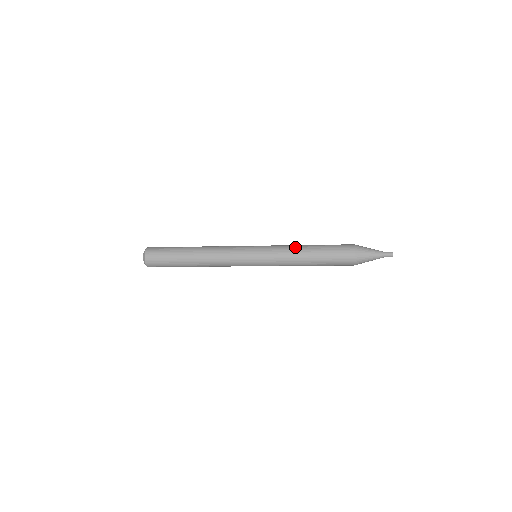
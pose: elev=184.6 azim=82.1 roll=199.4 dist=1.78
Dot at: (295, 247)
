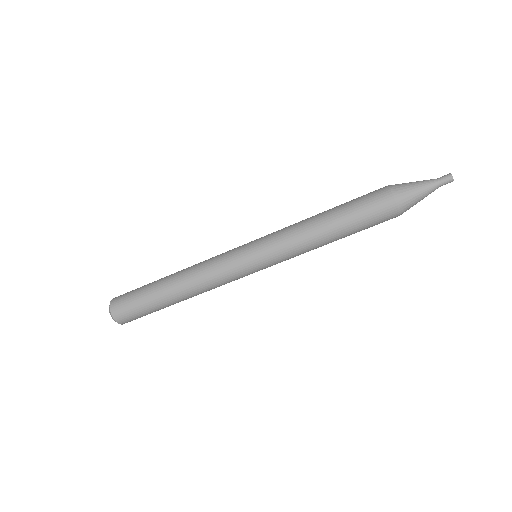
Dot at: occluded
